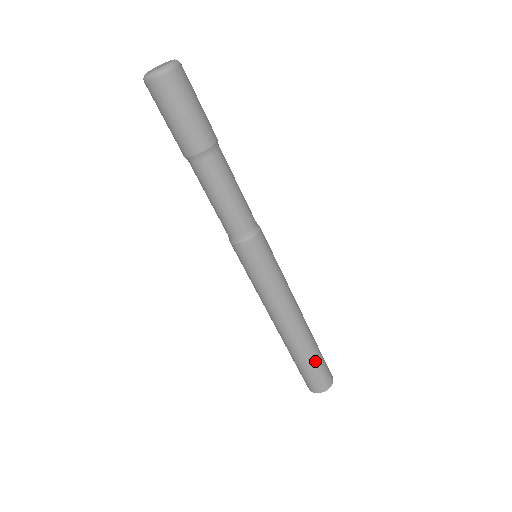
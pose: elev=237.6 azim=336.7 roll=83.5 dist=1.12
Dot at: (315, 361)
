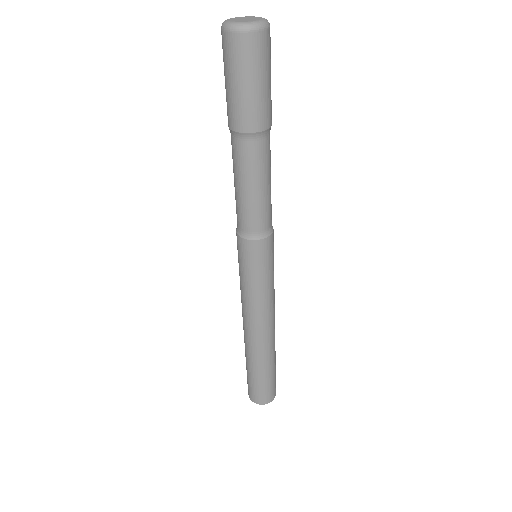
Dot at: (271, 373)
